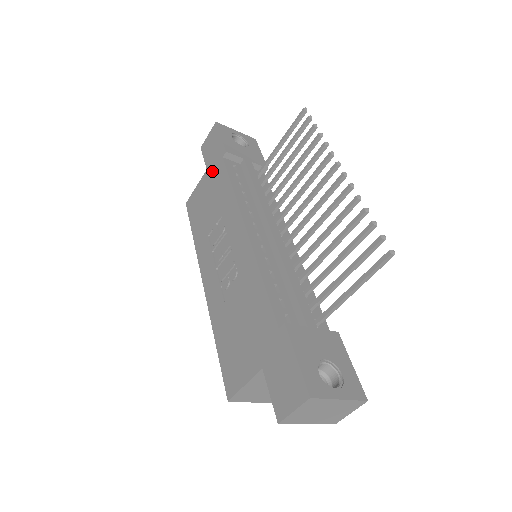
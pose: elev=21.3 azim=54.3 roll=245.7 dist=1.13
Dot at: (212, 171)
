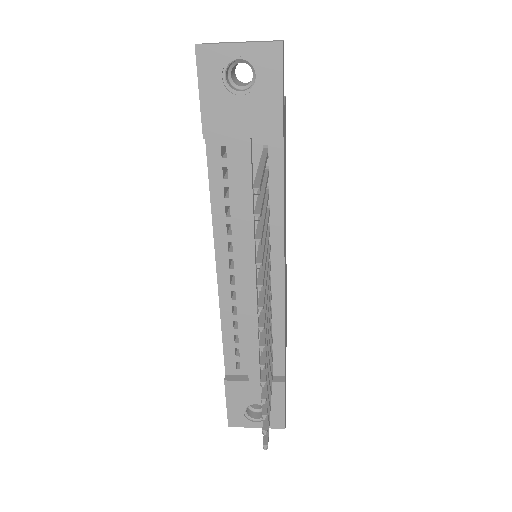
Dot at: occluded
